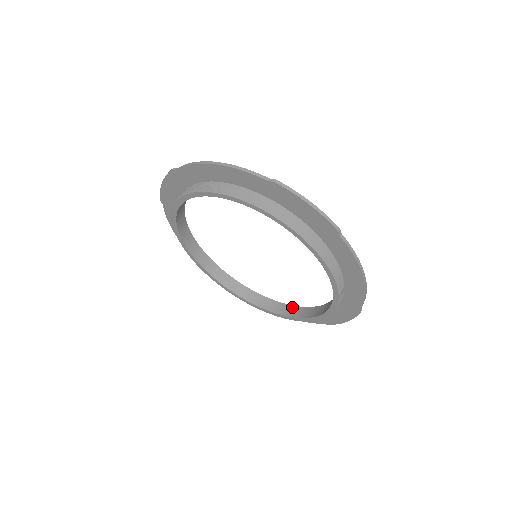
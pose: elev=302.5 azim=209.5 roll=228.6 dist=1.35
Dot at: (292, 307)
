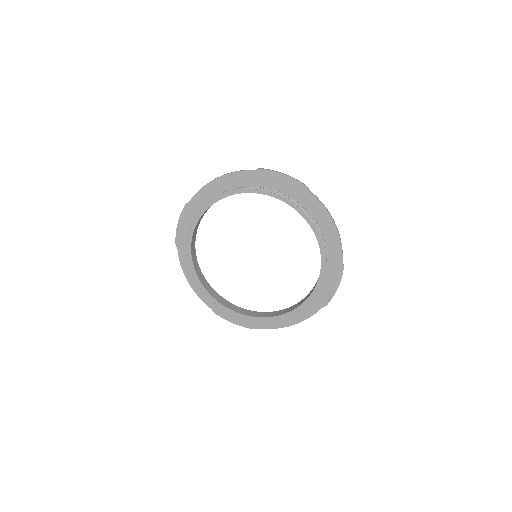
Dot at: (293, 306)
